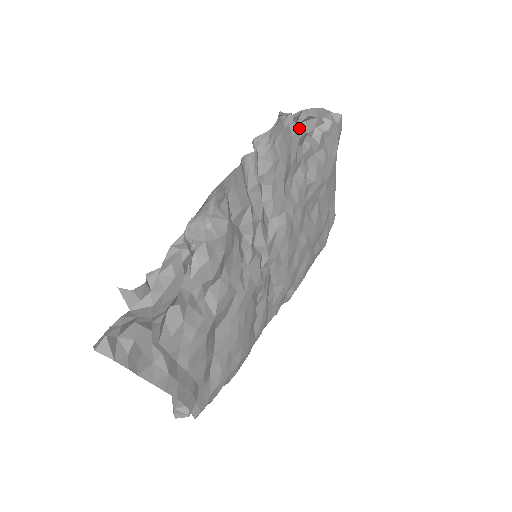
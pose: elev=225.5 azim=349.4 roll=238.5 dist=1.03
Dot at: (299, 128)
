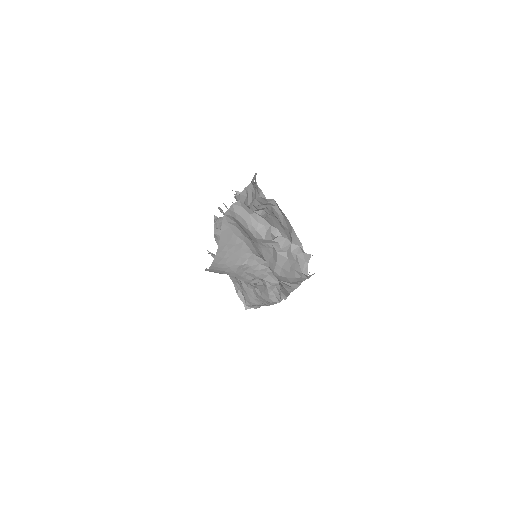
Dot at: occluded
